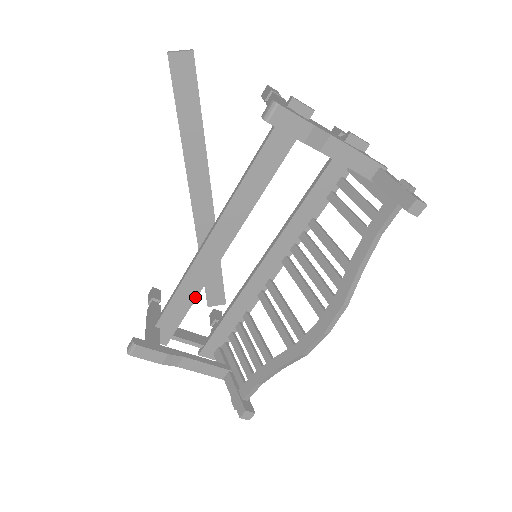
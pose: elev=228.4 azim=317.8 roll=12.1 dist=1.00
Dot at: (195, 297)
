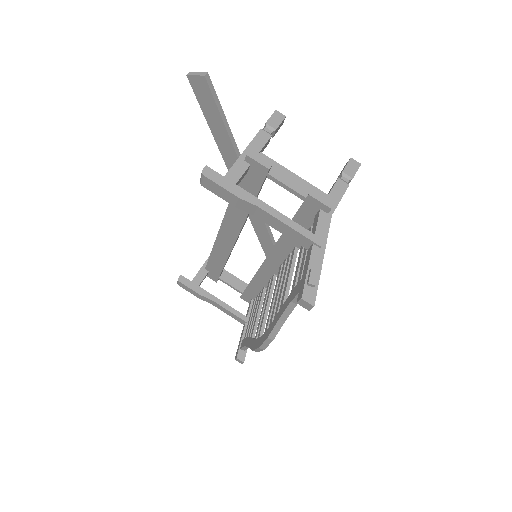
Dot at: (224, 263)
